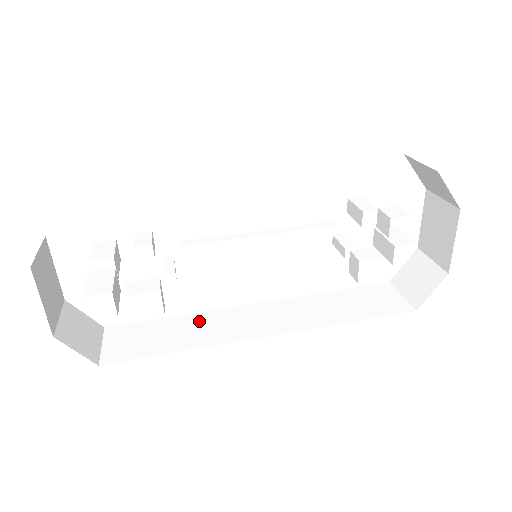
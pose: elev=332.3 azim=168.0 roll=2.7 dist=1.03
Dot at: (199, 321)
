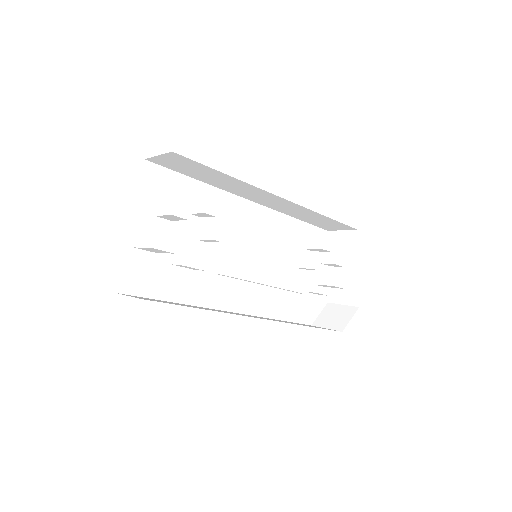
Dot at: occluded
